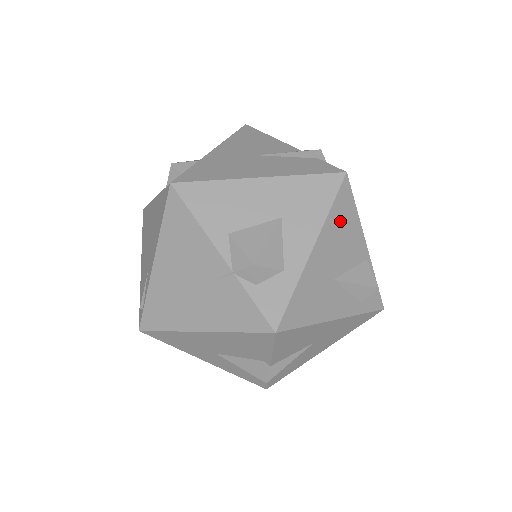
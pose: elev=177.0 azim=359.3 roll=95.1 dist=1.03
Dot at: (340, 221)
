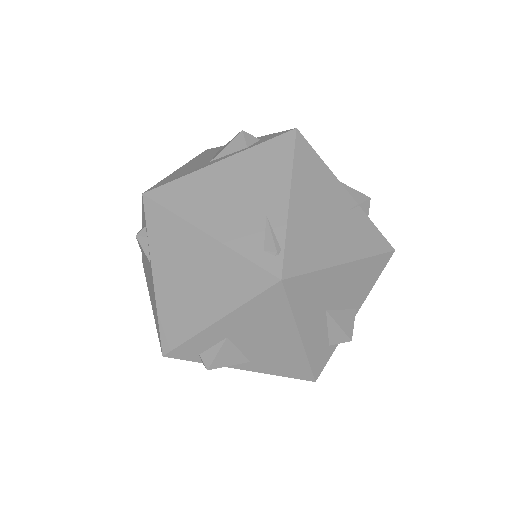
Dot at: occluded
